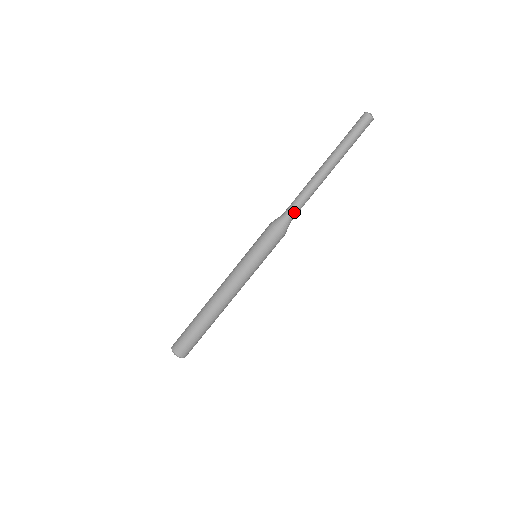
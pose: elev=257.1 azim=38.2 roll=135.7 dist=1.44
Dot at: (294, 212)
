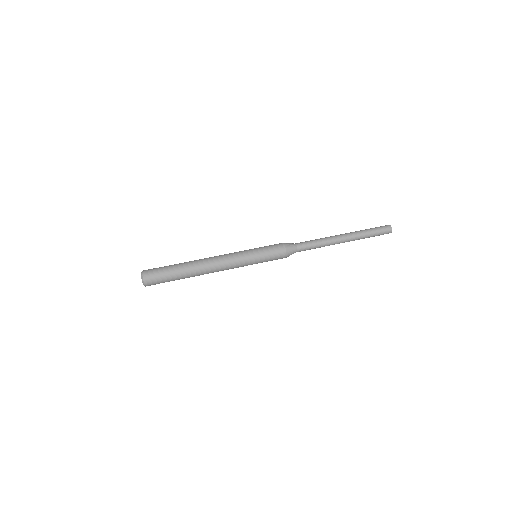
Dot at: (304, 249)
